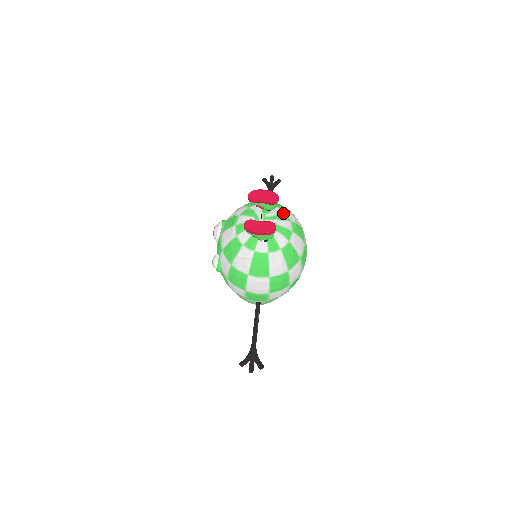
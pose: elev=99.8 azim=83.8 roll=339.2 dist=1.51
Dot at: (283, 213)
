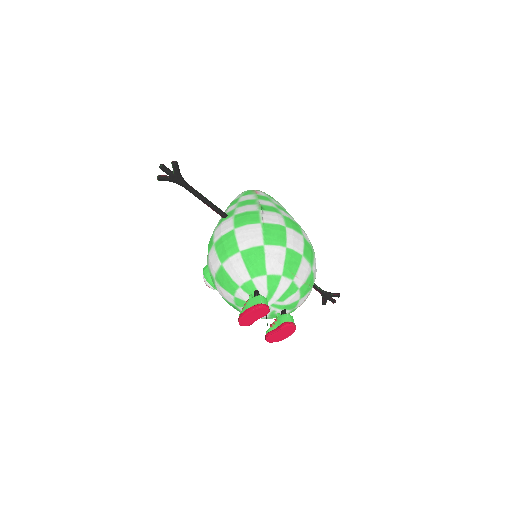
Dot at: (268, 279)
